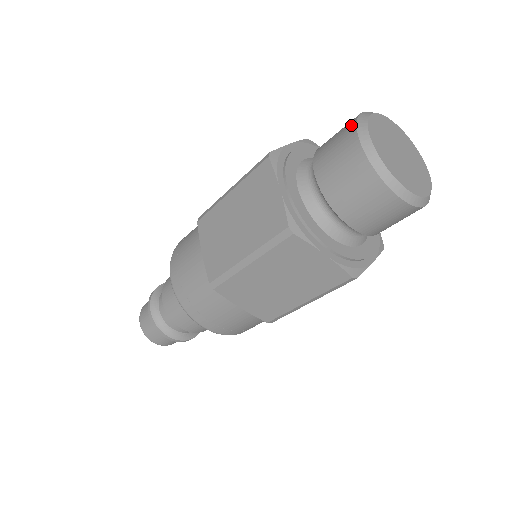
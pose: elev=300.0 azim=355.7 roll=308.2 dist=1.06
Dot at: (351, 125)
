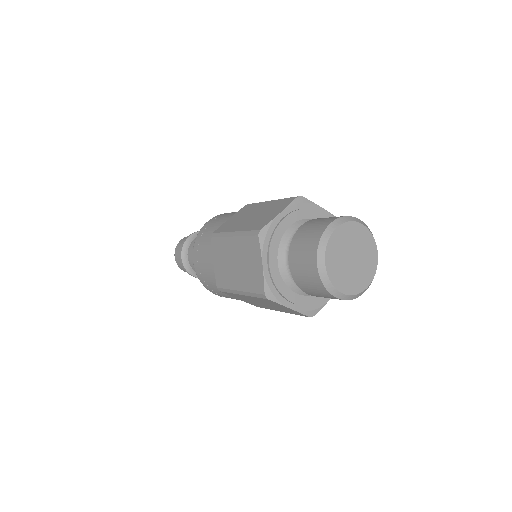
Dot at: (343, 216)
